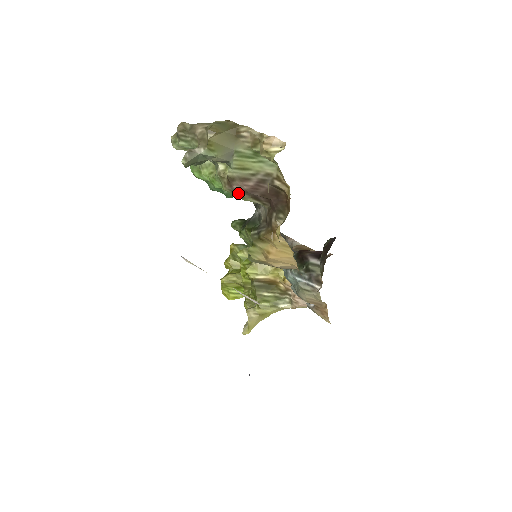
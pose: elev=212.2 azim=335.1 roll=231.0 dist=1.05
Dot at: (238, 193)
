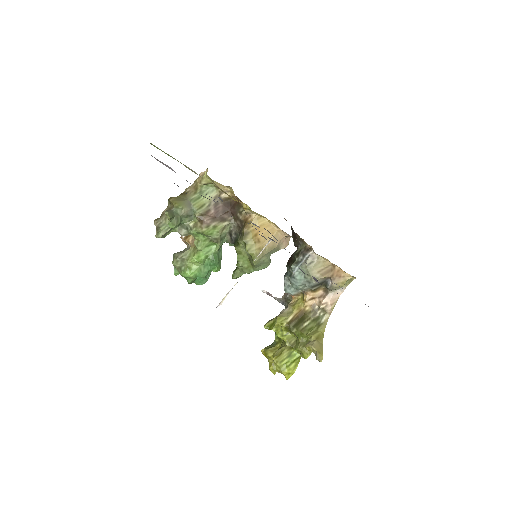
Dot at: (211, 224)
